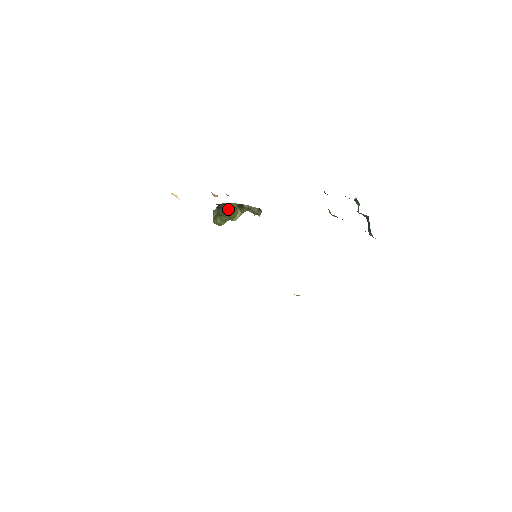
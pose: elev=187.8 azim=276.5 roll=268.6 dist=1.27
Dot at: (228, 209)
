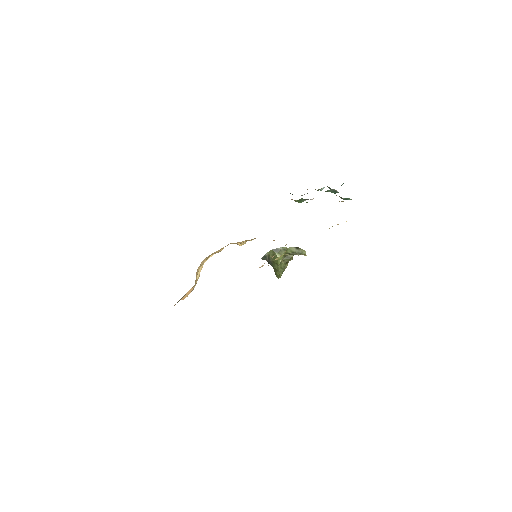
Dot at: (270, 257)
